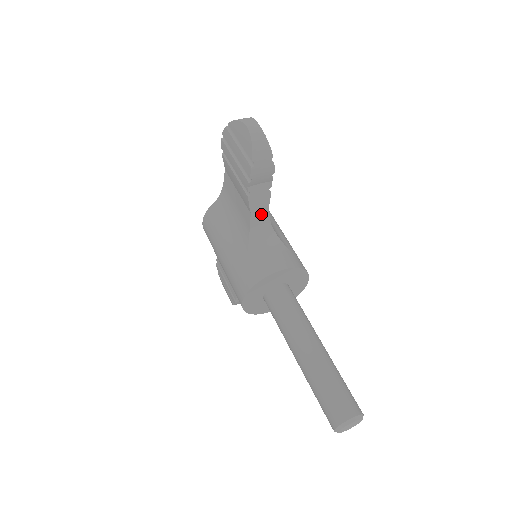
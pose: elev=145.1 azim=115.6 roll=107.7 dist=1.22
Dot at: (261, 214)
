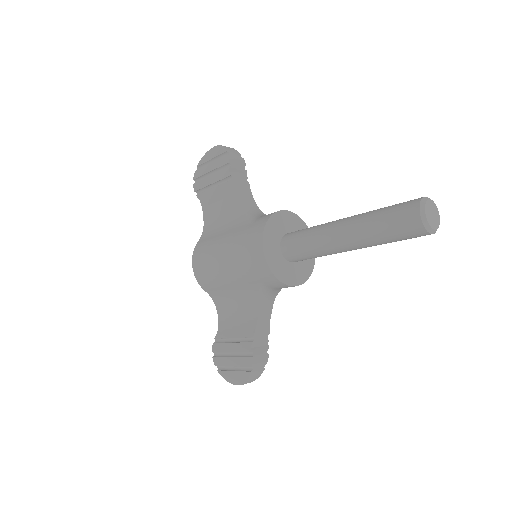
Dot at: (247, 197)
